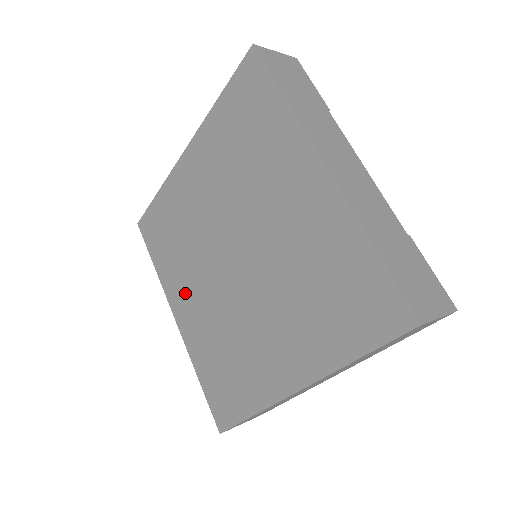
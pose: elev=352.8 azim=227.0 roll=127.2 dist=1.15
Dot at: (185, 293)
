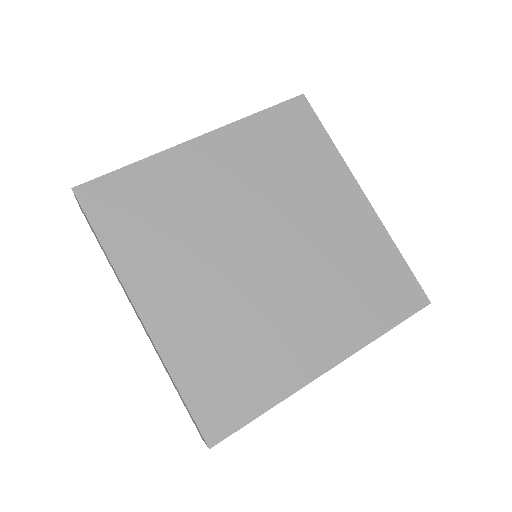
Dot at: (169, 281)
